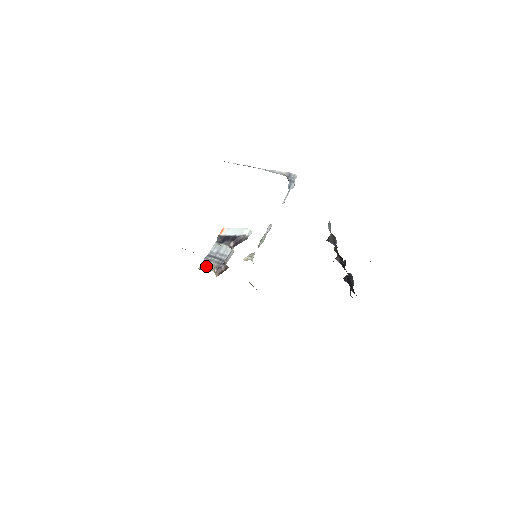
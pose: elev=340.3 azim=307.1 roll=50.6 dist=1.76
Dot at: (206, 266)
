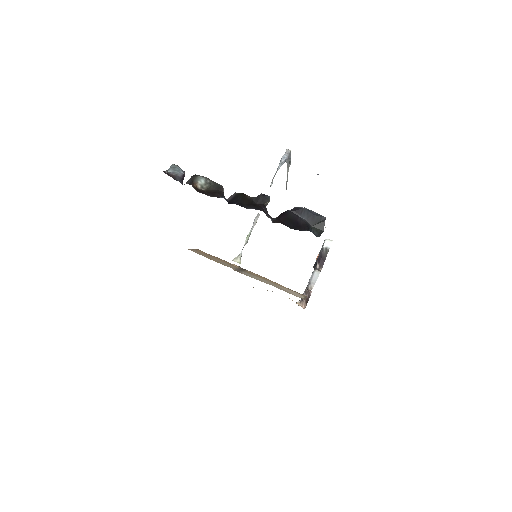
Dot at: occluded
